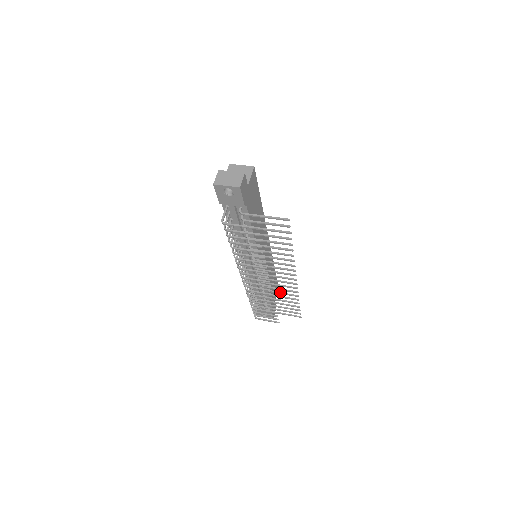
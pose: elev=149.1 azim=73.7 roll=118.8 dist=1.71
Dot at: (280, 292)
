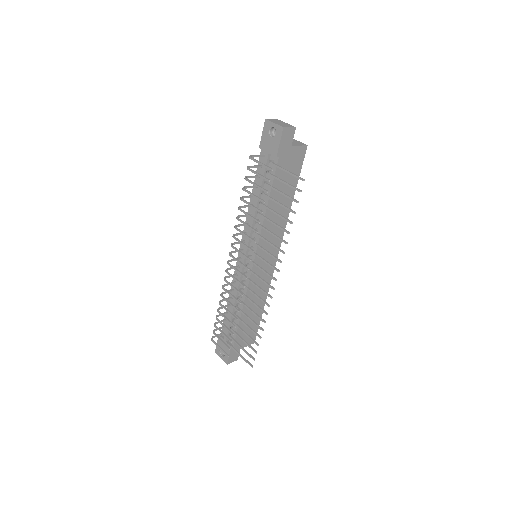
Dot at: occluded
